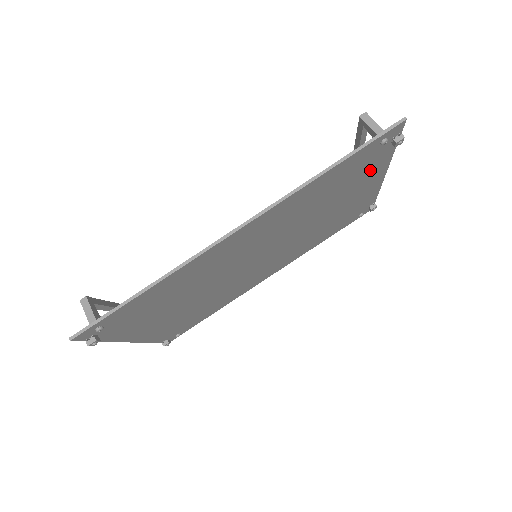
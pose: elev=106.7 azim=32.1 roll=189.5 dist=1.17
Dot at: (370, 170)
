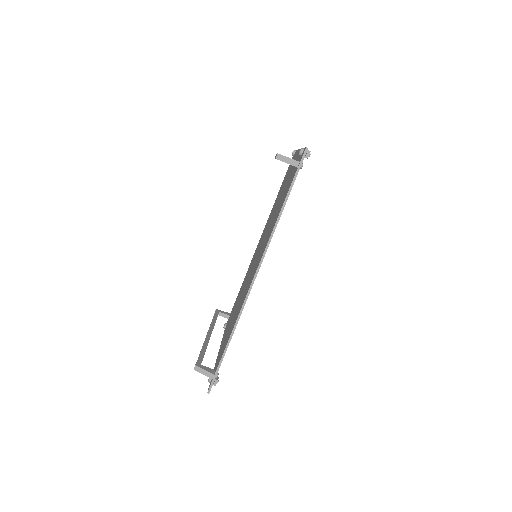
Dot at: occluded
